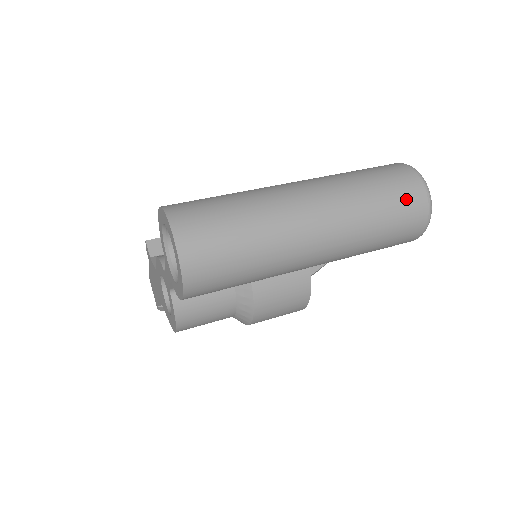
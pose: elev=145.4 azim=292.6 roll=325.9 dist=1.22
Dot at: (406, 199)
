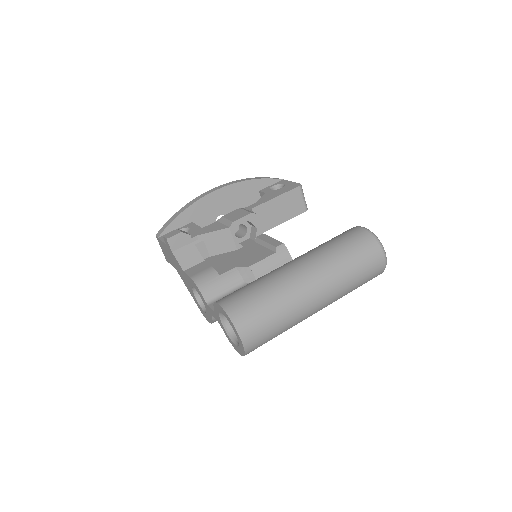
Dot at: (372, 273)
